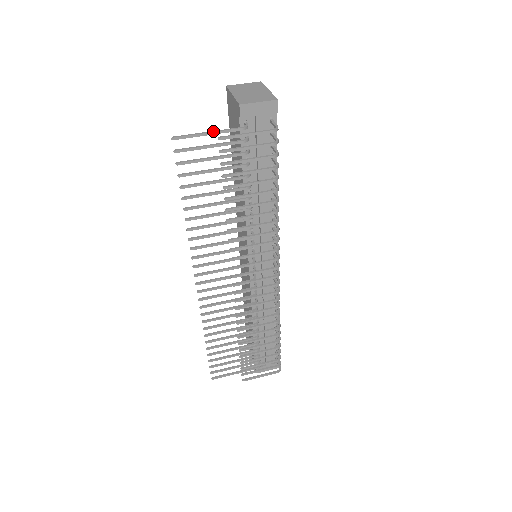
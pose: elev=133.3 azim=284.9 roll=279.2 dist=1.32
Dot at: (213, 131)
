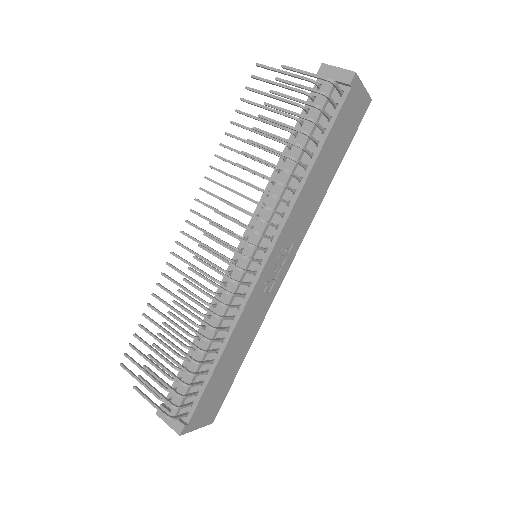
Dot at: (287, 72)
